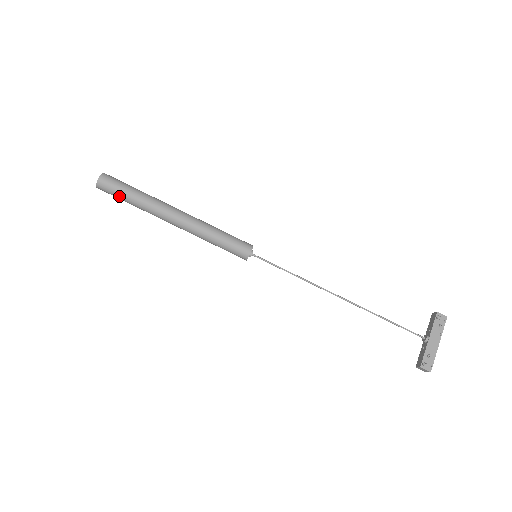
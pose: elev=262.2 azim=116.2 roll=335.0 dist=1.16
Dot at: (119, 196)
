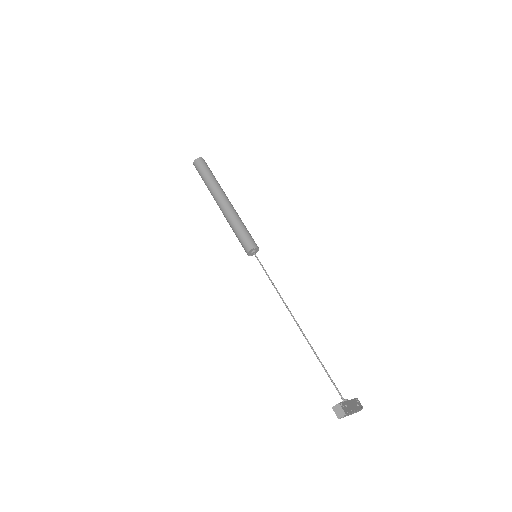
Dot at: (205, 170)
